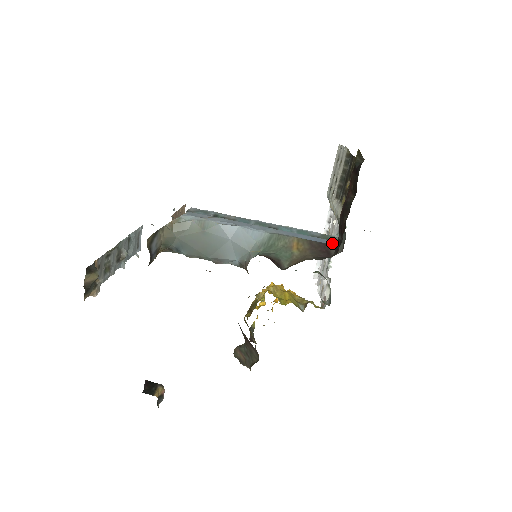
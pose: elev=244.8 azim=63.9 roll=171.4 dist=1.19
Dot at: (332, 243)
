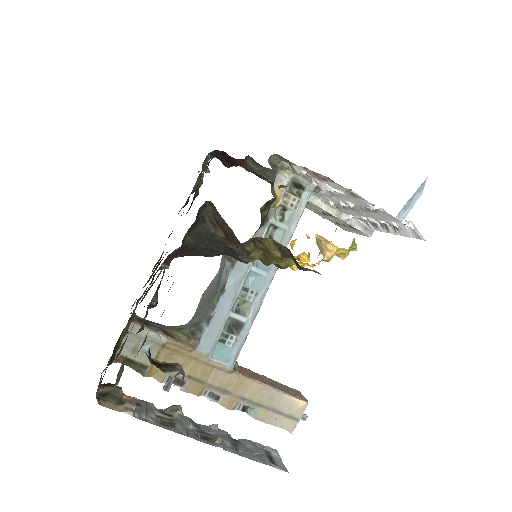
Dot at: occluded
